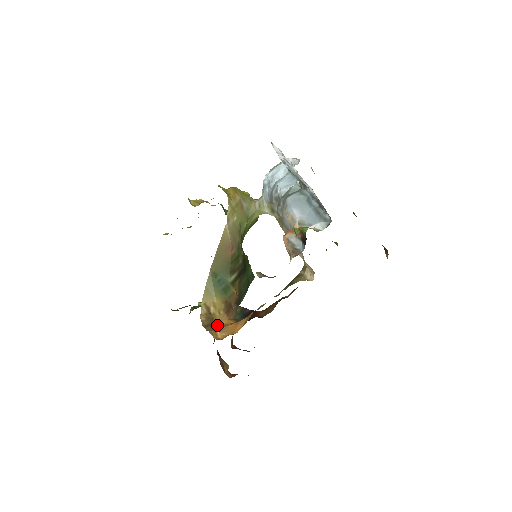
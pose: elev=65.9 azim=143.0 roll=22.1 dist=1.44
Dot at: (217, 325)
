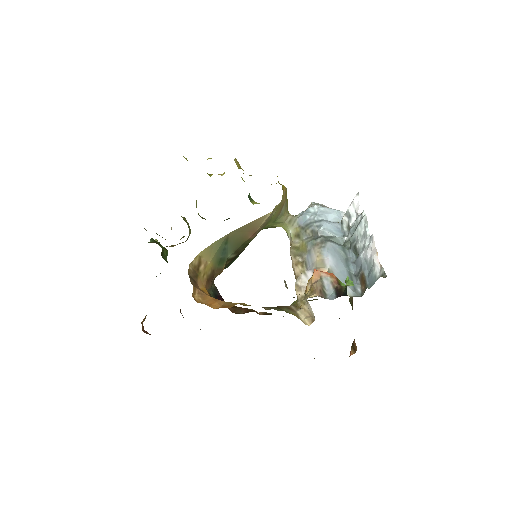
Dot at: (198, 285)
